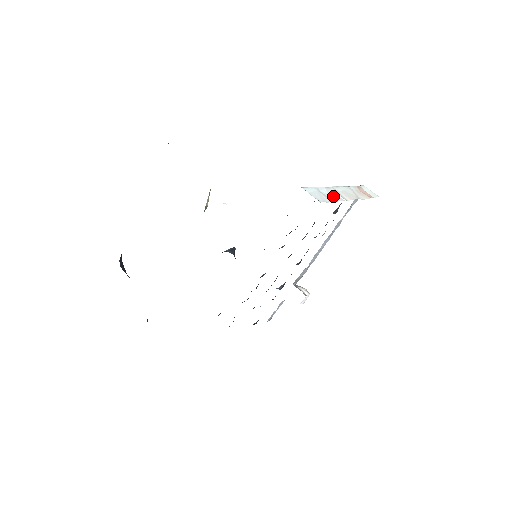
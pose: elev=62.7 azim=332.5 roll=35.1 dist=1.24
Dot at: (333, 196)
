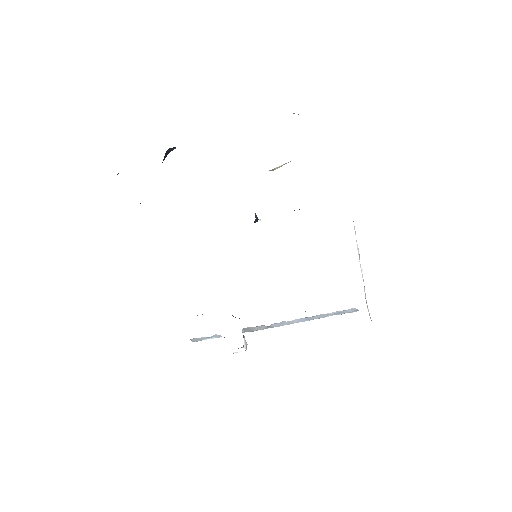
Dot at: occluded
